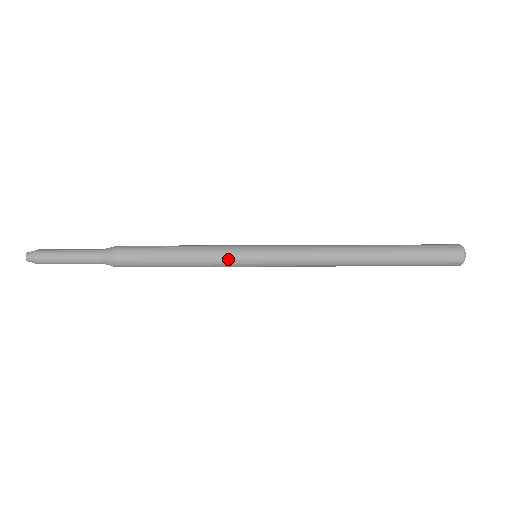
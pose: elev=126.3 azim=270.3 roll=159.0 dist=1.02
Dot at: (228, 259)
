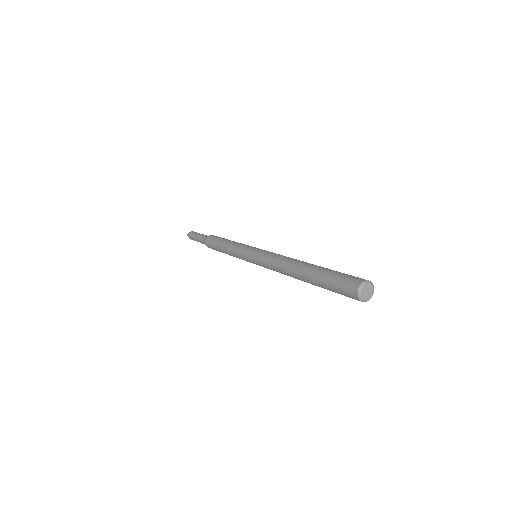
Dot at: (245, 245)
